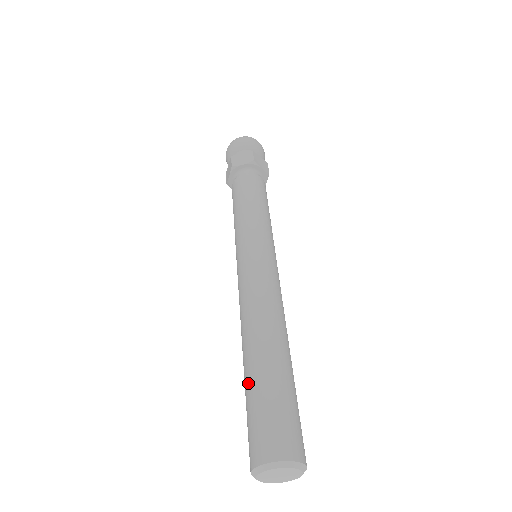
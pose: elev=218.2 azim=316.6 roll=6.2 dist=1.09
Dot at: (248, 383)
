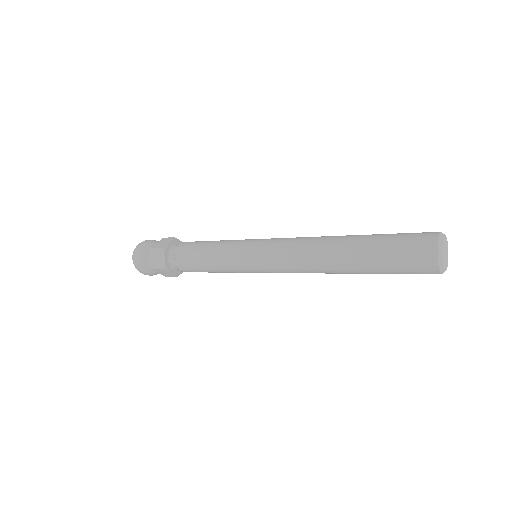
Dot at: (373, 235)
